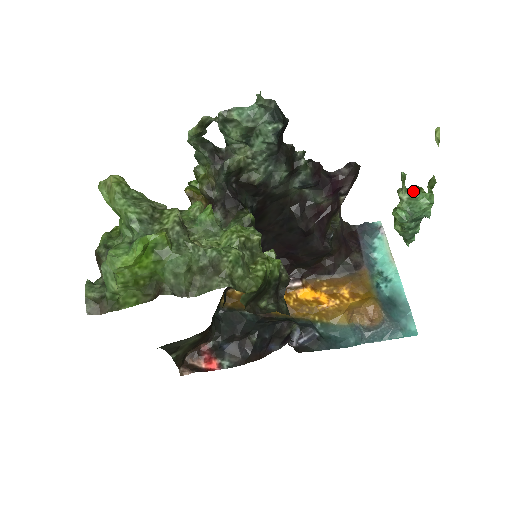
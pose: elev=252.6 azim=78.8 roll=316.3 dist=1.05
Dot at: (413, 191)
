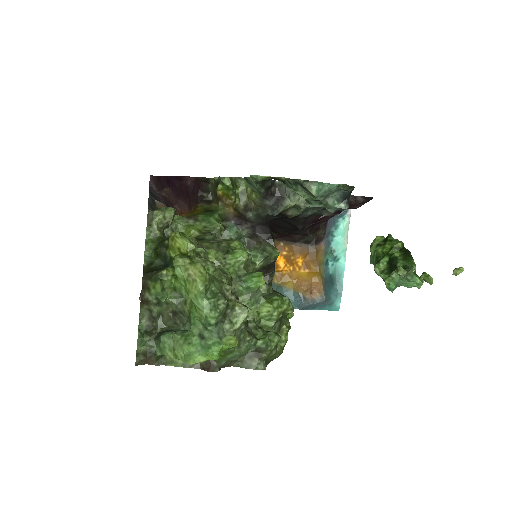
Dot at: (410, 276)
